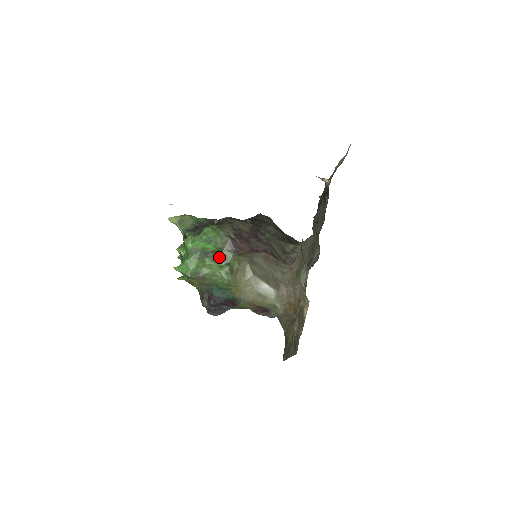
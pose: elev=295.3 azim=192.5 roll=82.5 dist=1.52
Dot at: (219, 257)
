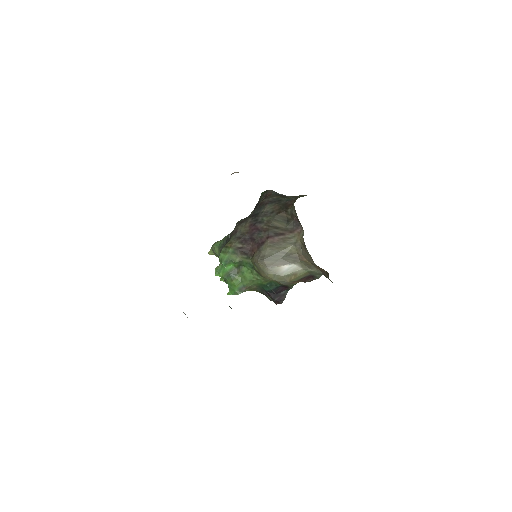
Dot at: (245, 266)
